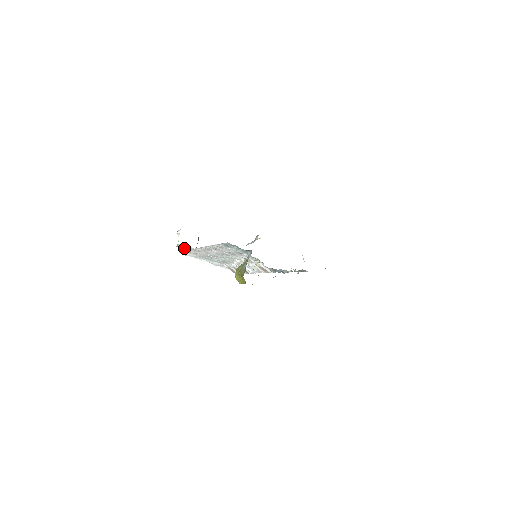
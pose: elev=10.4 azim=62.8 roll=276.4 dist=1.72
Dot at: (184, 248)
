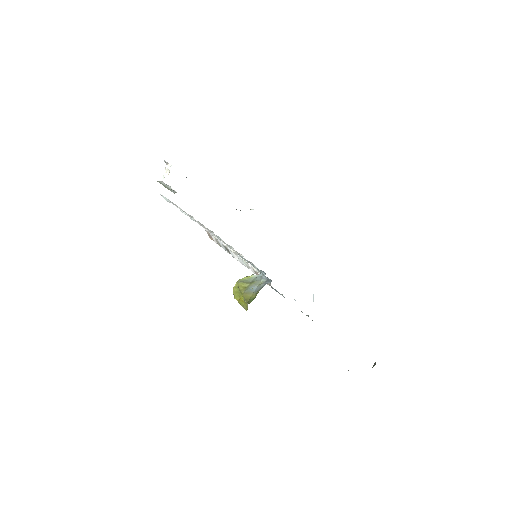
Dot at: (165, 186)
